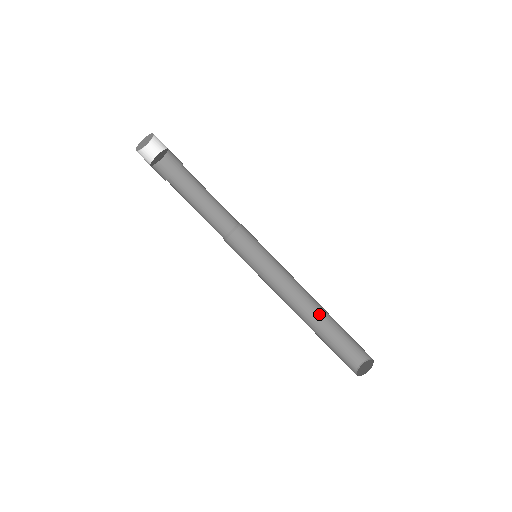
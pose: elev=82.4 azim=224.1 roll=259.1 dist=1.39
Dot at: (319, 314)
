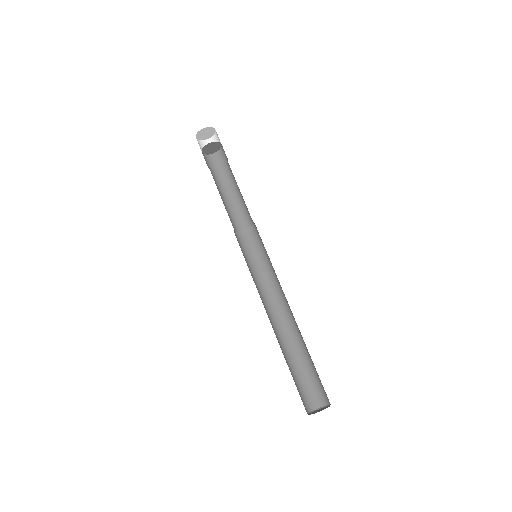
Dot at: (295, 337)
